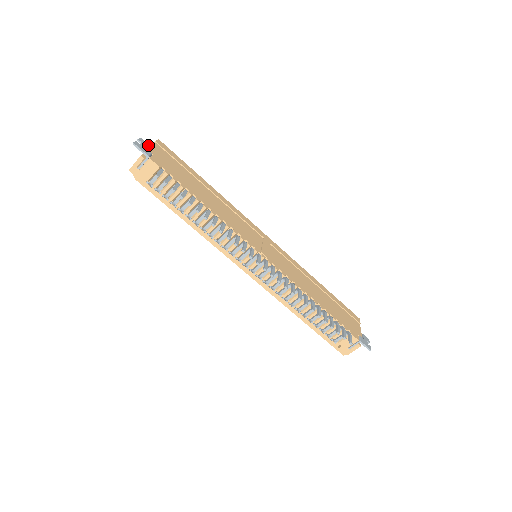
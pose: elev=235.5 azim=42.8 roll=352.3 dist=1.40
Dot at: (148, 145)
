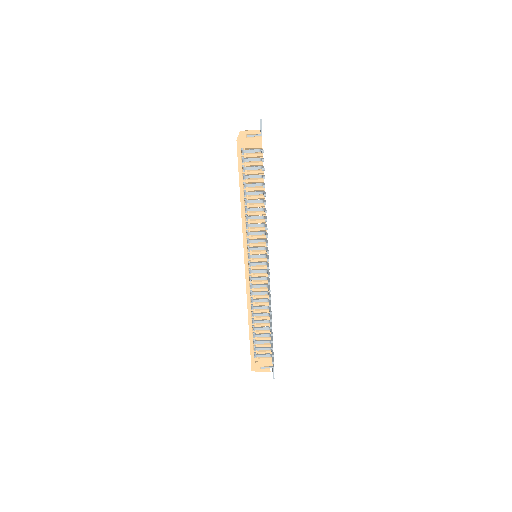
Dot at: occluded
